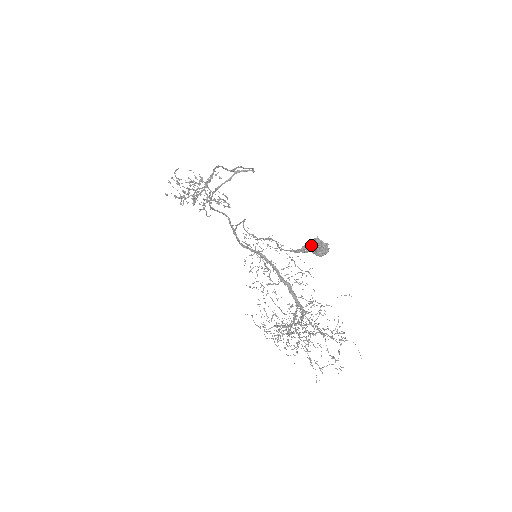
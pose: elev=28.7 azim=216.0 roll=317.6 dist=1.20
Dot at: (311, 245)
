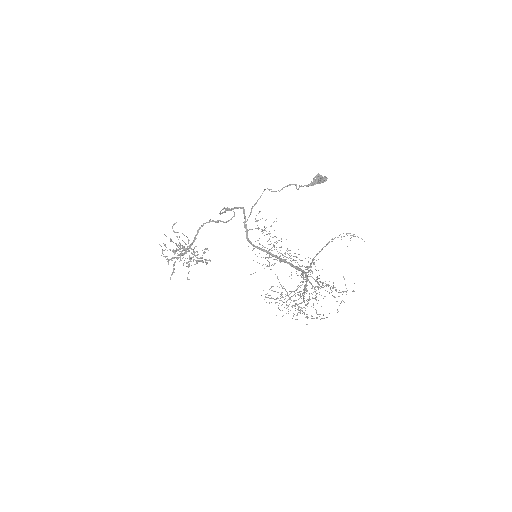
Dot at: (316, 179)
